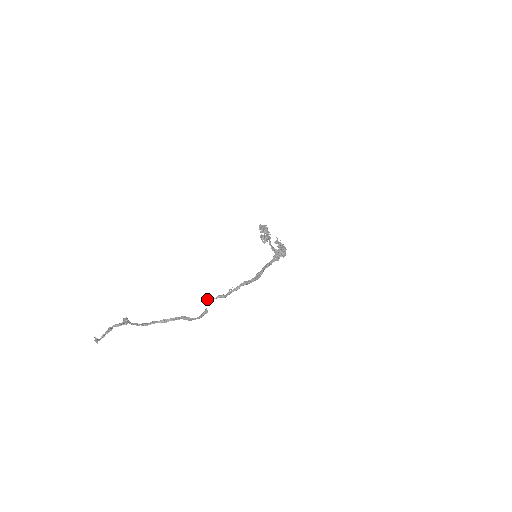
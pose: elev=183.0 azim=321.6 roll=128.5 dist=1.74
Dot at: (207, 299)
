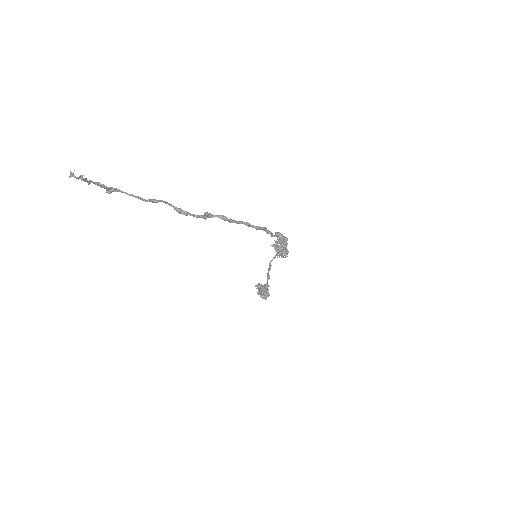
Dot at: (206, 212)
